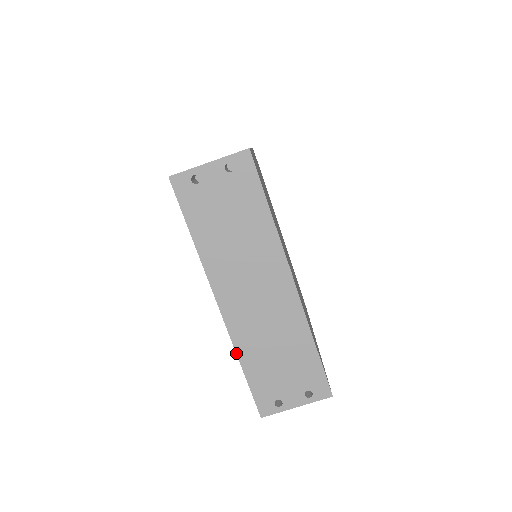
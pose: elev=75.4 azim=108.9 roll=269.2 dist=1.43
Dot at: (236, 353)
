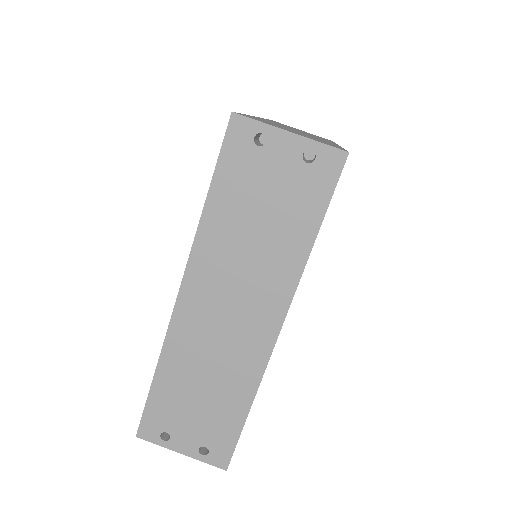
Dot at: (159, 356)
